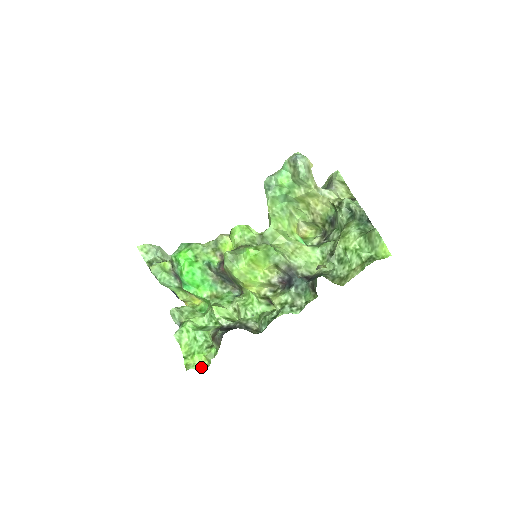
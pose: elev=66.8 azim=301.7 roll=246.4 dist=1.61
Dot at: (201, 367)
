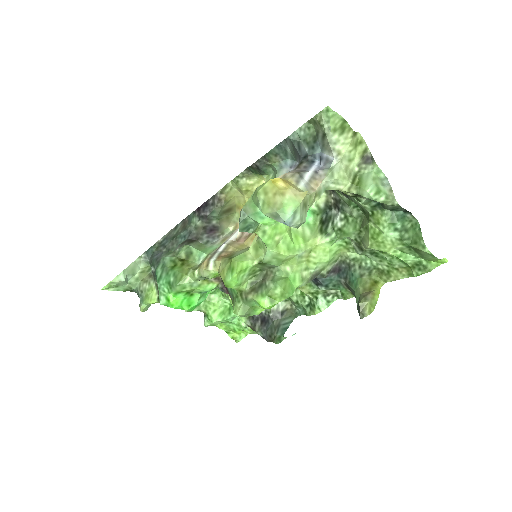
Dot at: (247, 334)
